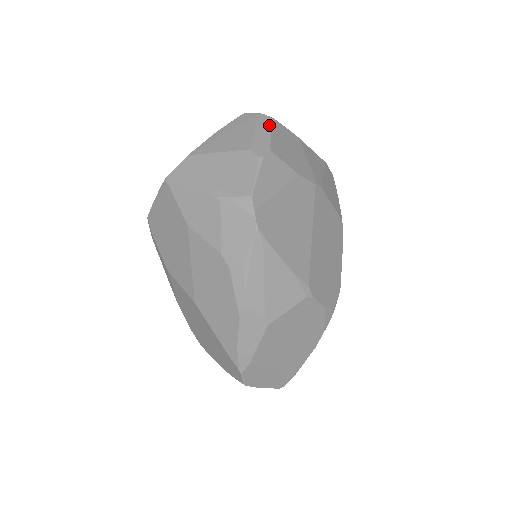
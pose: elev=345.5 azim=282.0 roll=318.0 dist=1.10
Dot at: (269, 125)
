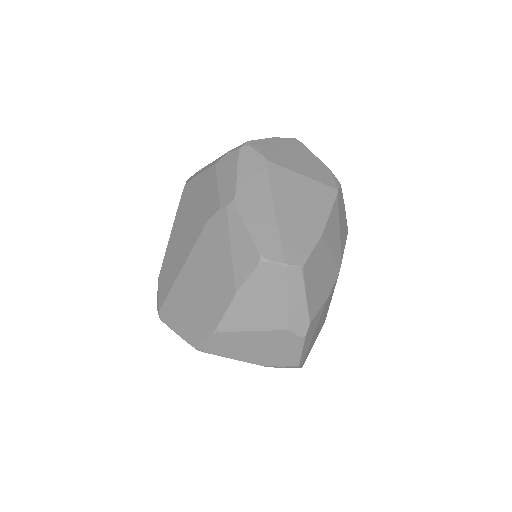
Dot at: (301, 285)
